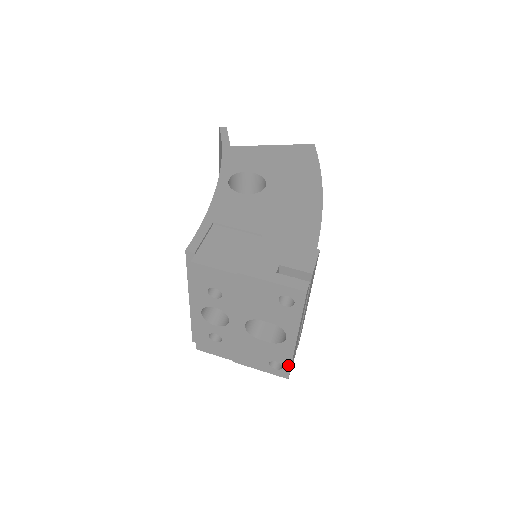
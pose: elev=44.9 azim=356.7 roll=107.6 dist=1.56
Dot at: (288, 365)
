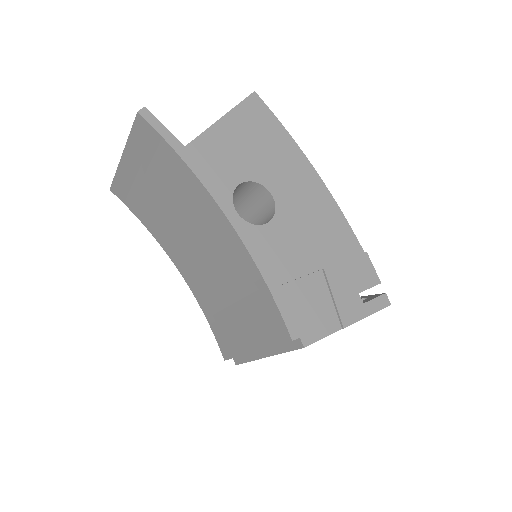
Dot at: occluded
